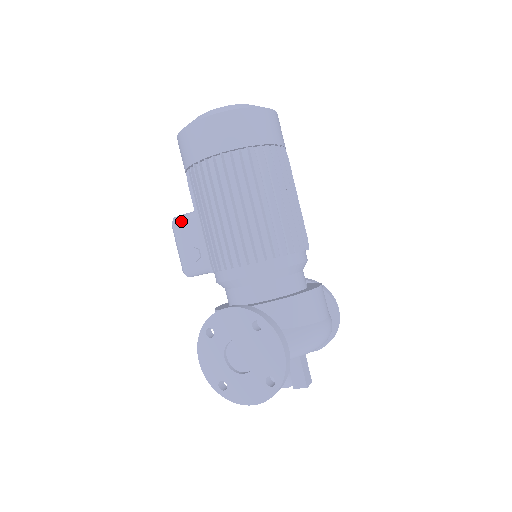
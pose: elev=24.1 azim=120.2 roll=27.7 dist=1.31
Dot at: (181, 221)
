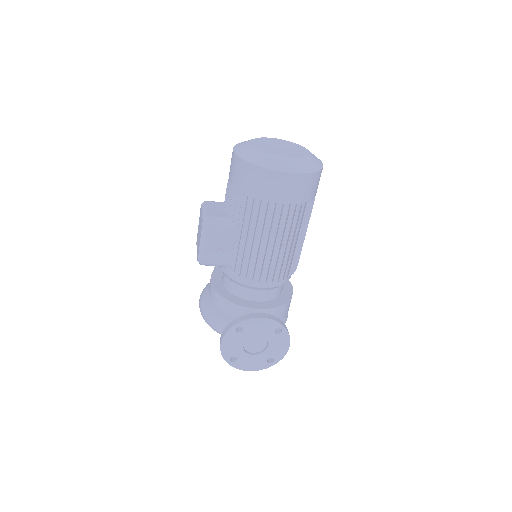
Dot at: (217, 226)
